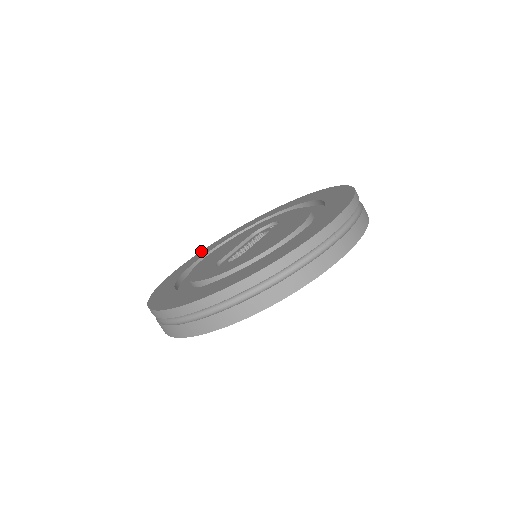
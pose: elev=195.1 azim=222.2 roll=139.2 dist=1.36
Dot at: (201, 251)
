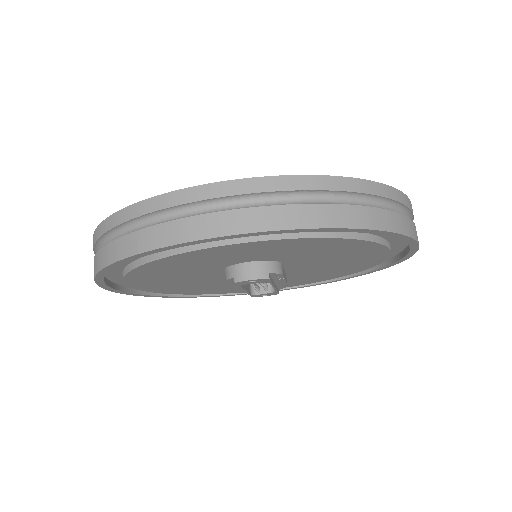
Dot at: occluded
